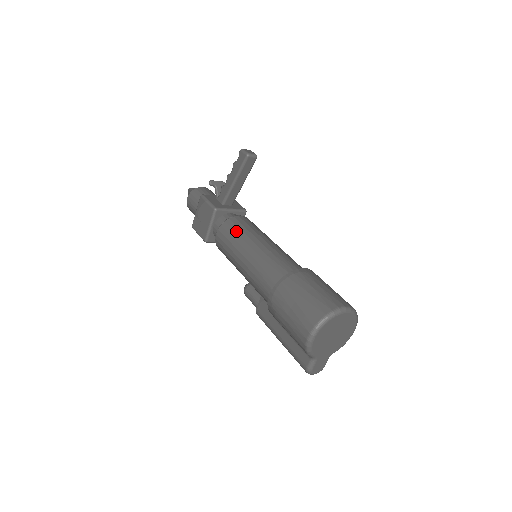
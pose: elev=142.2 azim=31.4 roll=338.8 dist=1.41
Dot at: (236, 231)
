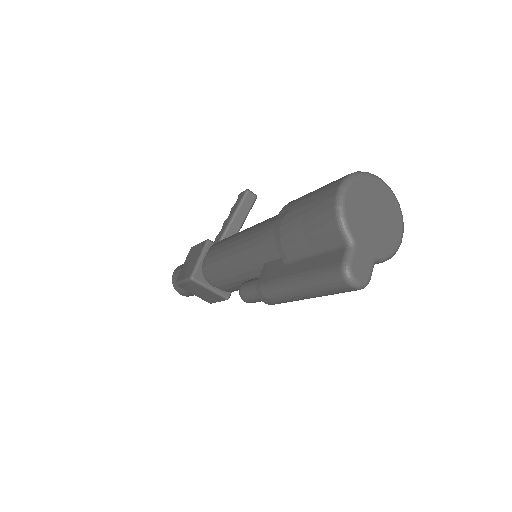
Dot at: occluded
